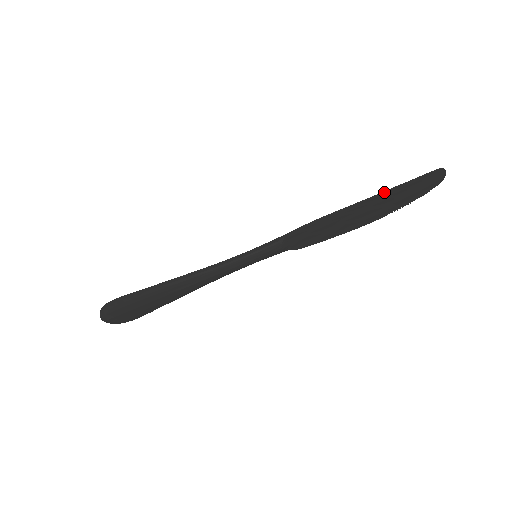
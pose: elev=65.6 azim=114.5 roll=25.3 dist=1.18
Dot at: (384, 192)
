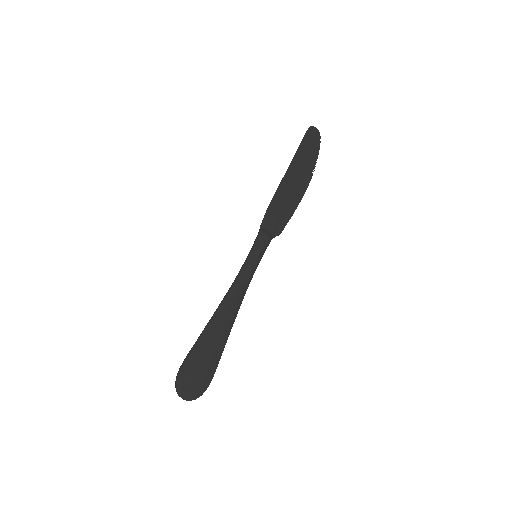
Dot at: (292, 159)
